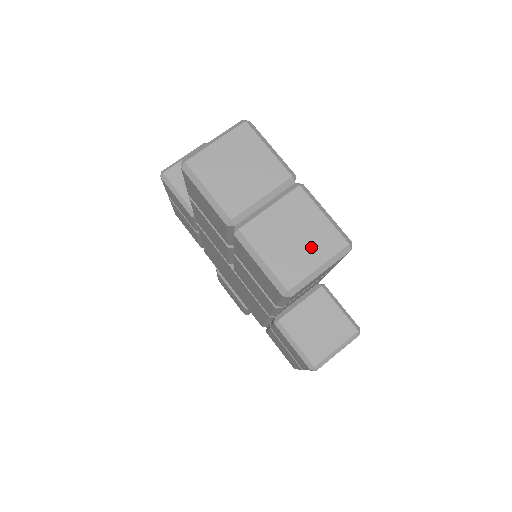
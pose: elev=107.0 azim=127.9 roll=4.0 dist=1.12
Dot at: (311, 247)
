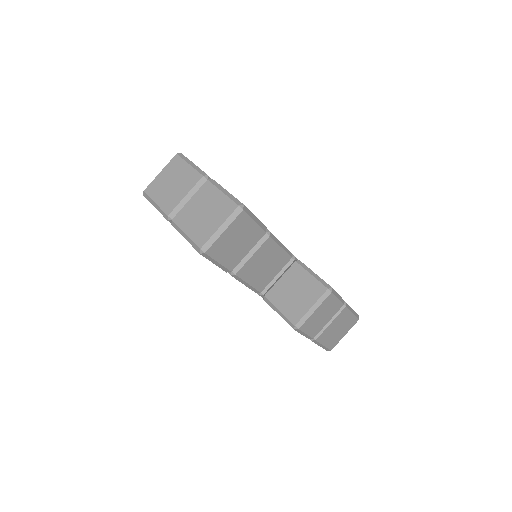
Dot at: (214, 216)
